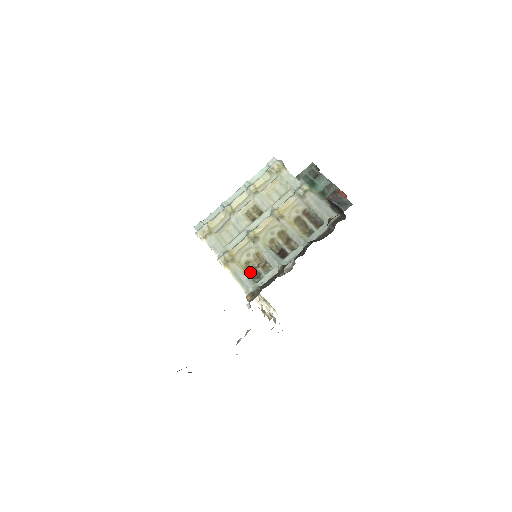
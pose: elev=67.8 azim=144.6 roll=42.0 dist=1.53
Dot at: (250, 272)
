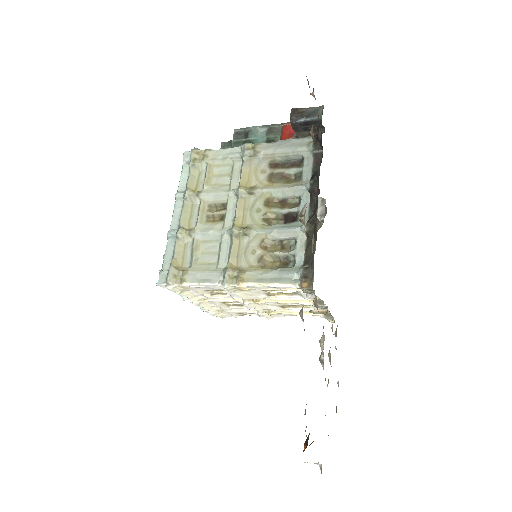
Dot at: (273, 266)
